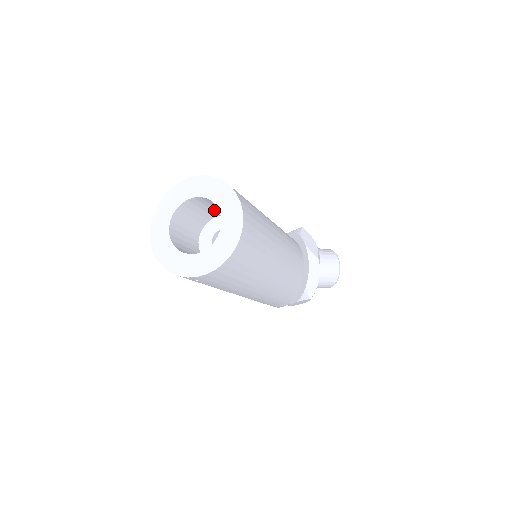
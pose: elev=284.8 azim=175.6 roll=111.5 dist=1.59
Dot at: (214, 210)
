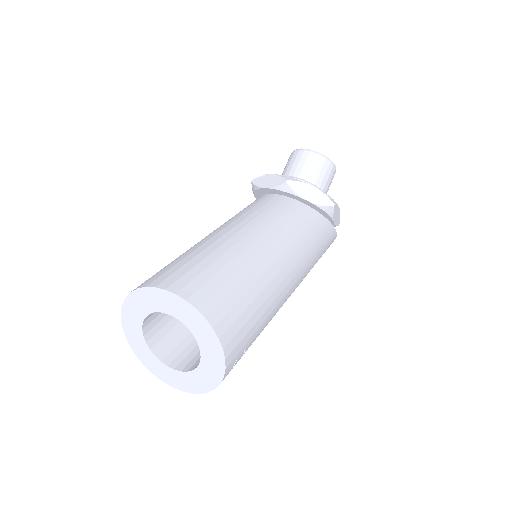
Dot at: occluded
